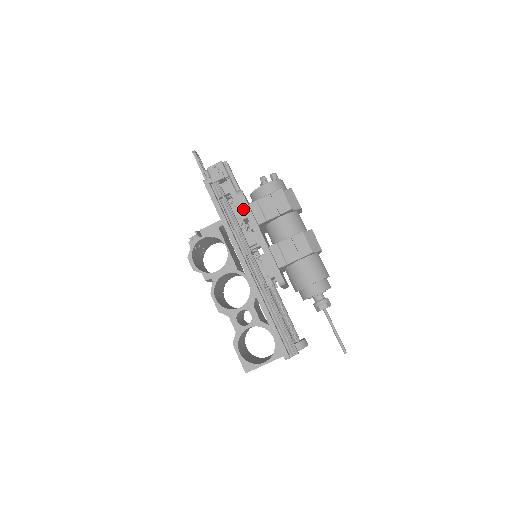
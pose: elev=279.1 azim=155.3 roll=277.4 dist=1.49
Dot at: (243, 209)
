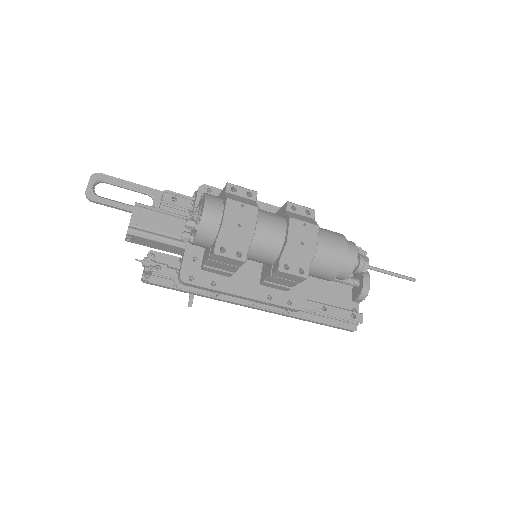
Dot at: (203, 288)
